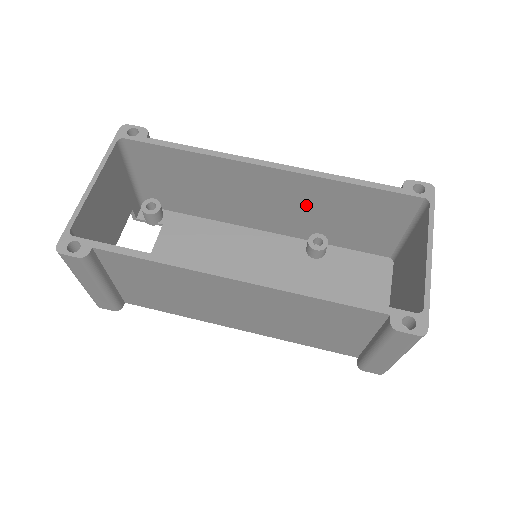
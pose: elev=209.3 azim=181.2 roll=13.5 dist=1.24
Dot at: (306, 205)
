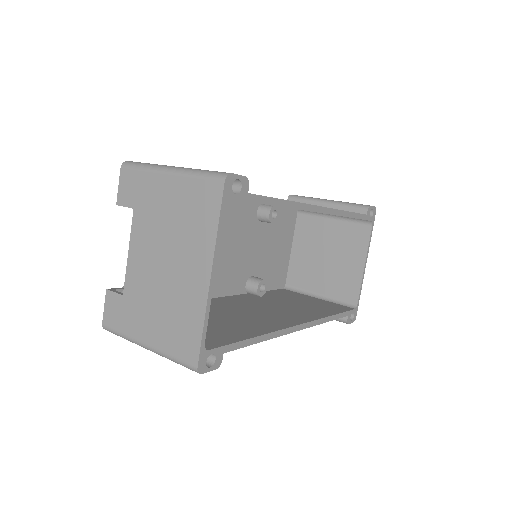
Dot at: occluded
